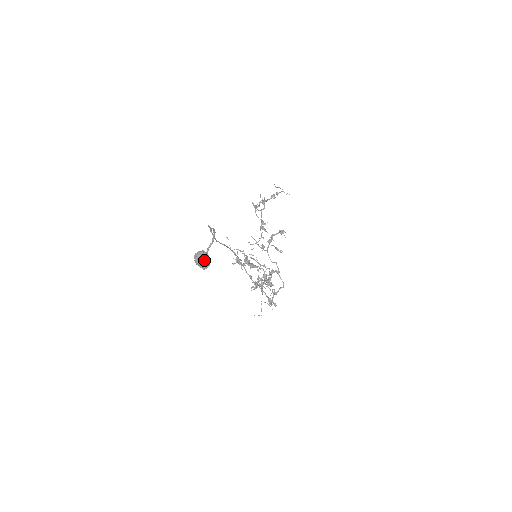
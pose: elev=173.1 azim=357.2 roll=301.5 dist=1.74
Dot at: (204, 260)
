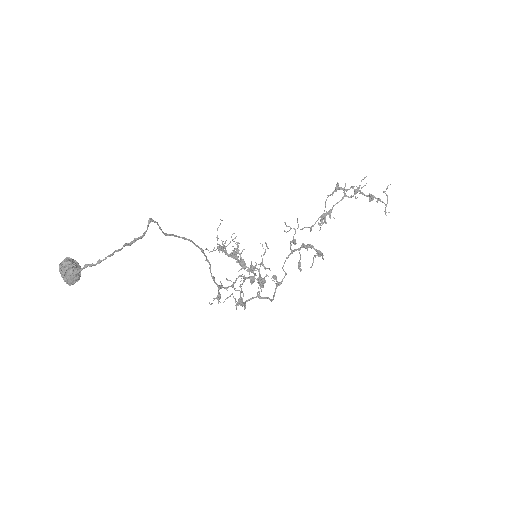
Dot at: (65, 276)
